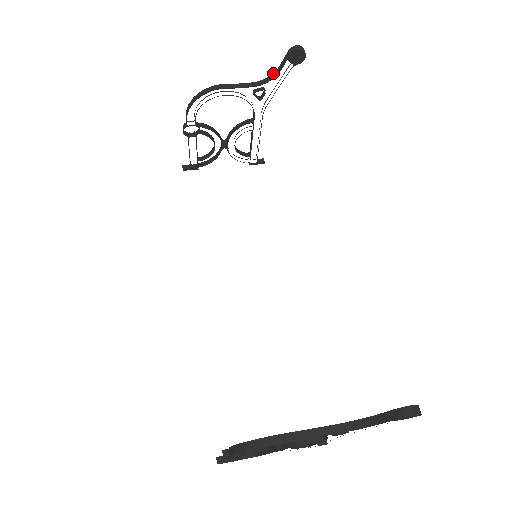
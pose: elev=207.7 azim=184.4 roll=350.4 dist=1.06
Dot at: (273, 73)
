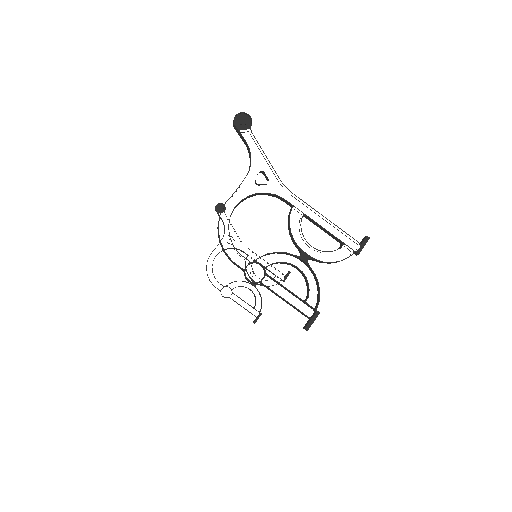
Dot at: (224, 226)
